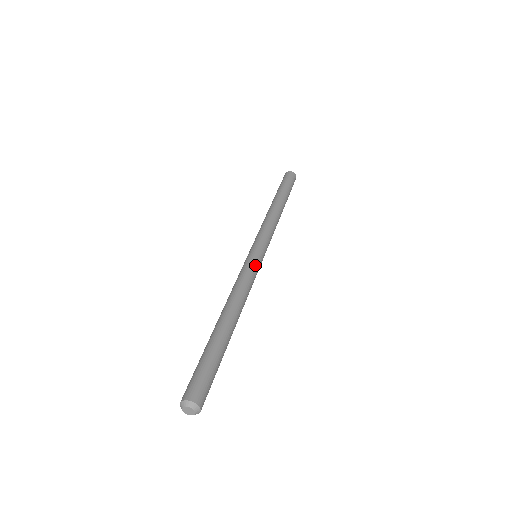
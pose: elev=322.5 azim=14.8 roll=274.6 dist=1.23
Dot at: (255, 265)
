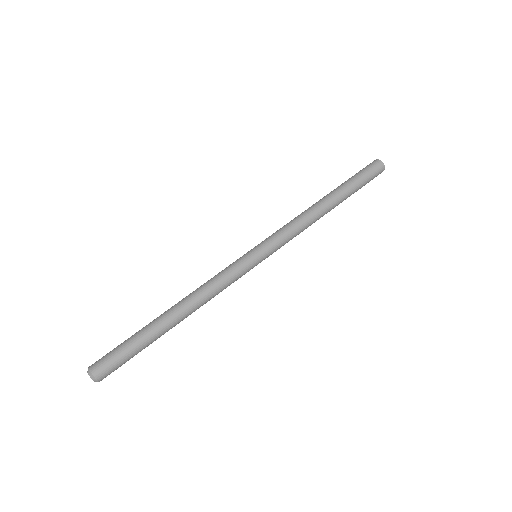
Dot at: (242, 270)
